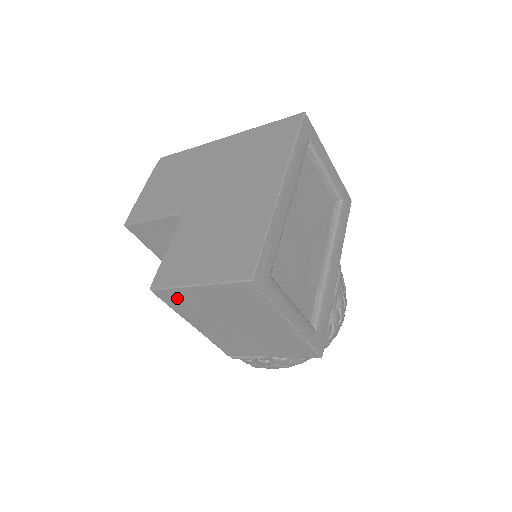
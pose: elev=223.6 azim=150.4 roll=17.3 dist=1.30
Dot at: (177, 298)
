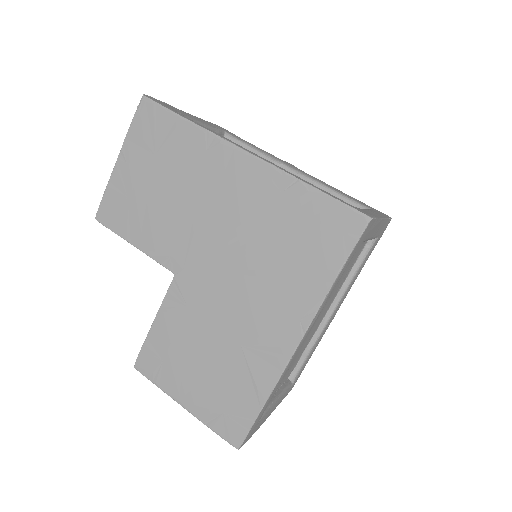
Dot at: occluded
